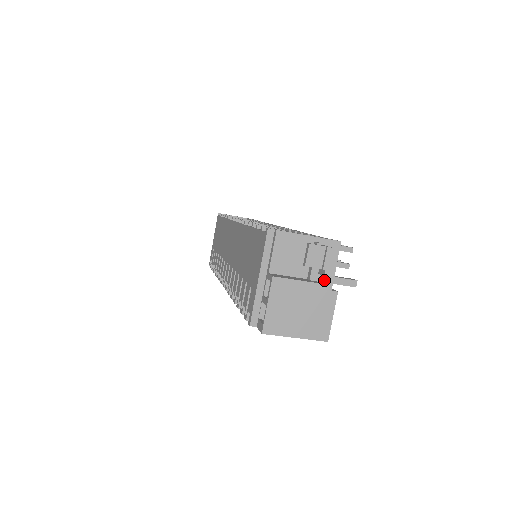
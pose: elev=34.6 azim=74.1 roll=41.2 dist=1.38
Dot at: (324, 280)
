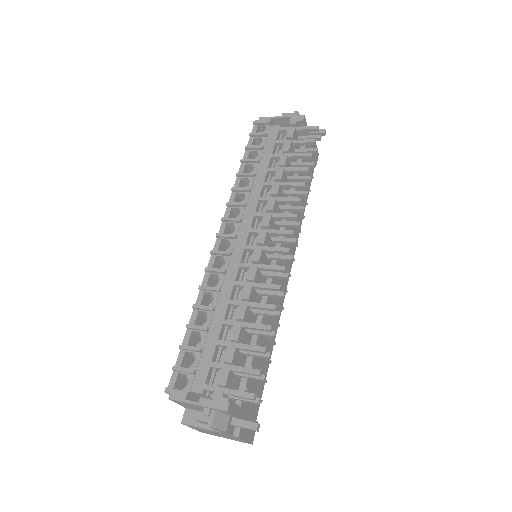
Dot at: (221, 432)
